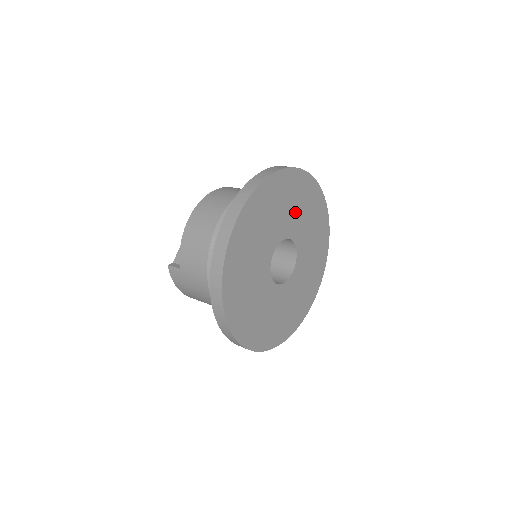
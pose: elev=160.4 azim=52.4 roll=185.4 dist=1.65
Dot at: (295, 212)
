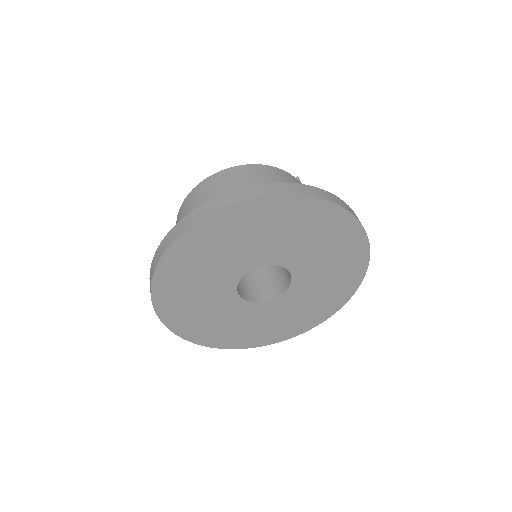
Dot at: (261, 241)
